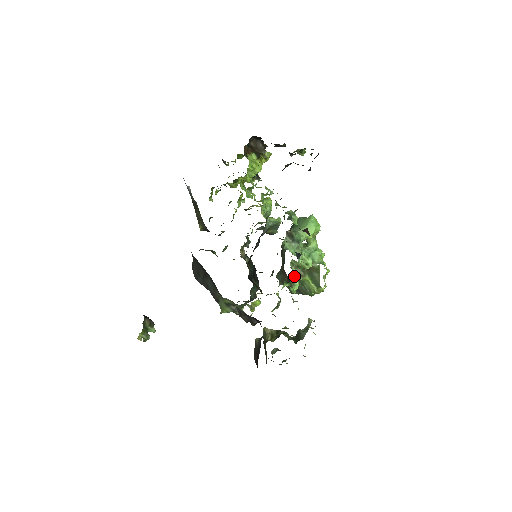
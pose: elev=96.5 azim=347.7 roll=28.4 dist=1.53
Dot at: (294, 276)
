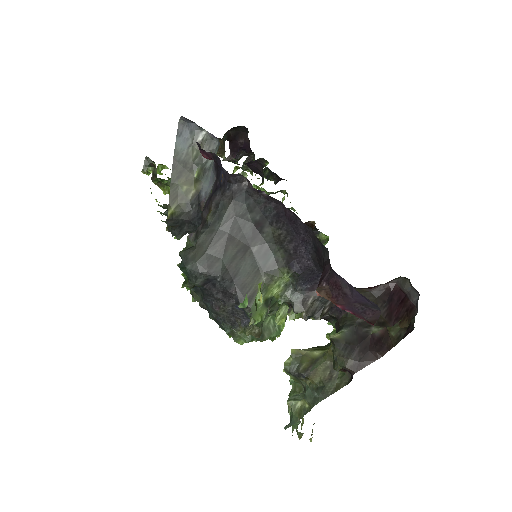
Dot at: occluded
